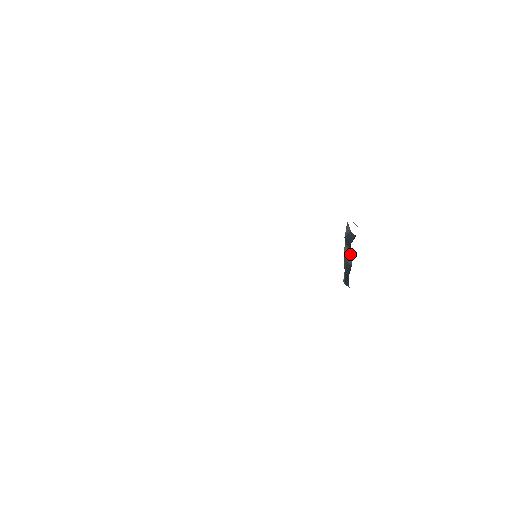
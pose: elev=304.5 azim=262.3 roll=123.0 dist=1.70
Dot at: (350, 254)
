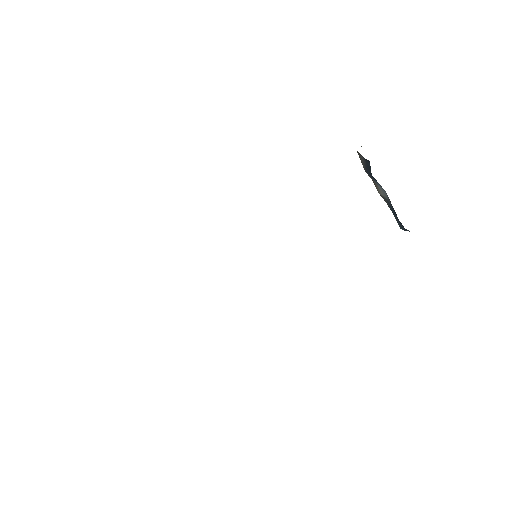
Dot at: (381, 188)
